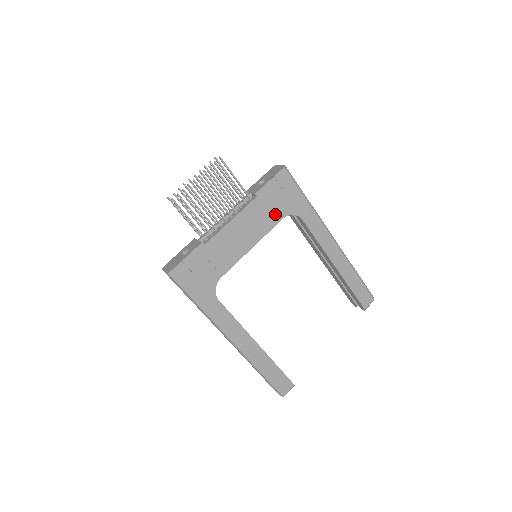
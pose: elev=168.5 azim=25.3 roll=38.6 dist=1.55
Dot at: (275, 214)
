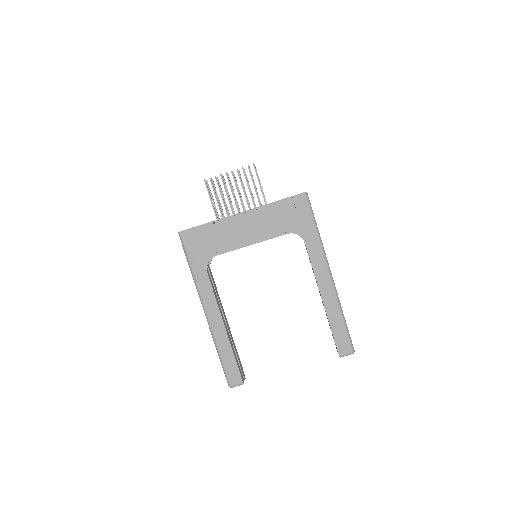
Dot at: (282, 227)
